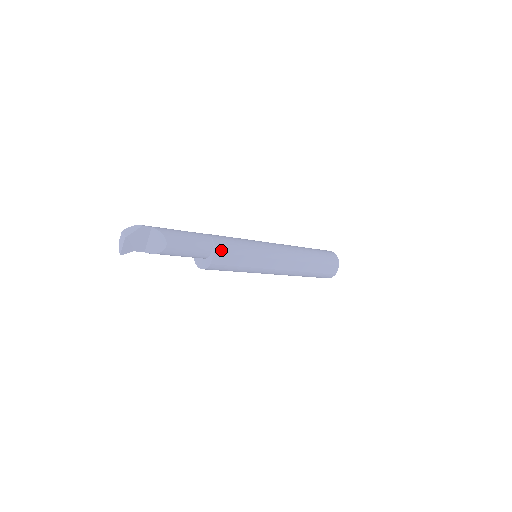
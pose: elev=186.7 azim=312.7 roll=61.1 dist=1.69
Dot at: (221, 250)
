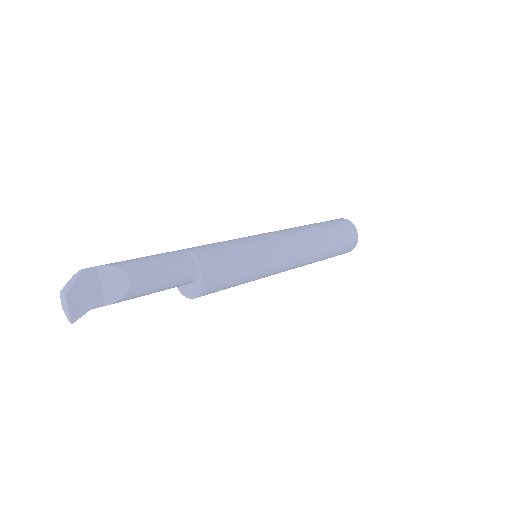
Dot at: (207, 258)
